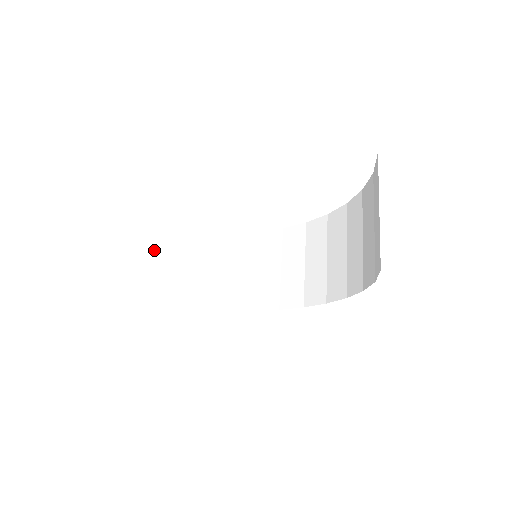
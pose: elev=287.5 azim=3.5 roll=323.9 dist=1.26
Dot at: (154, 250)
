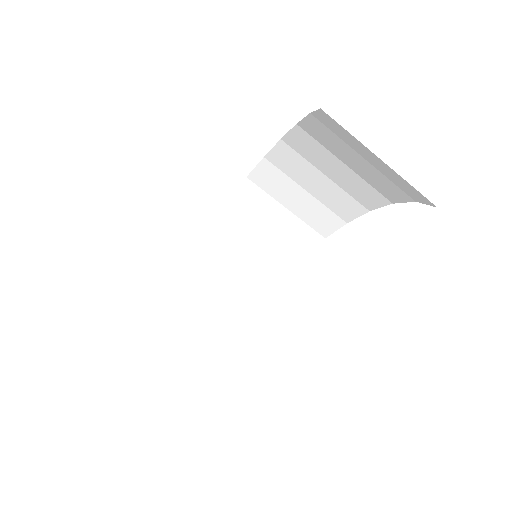
Dot at: (161, 334)
